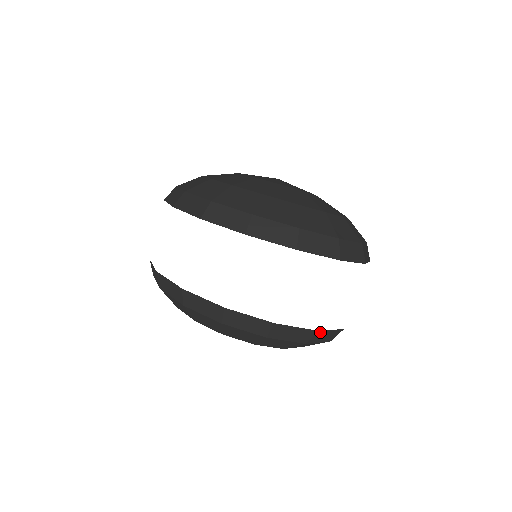
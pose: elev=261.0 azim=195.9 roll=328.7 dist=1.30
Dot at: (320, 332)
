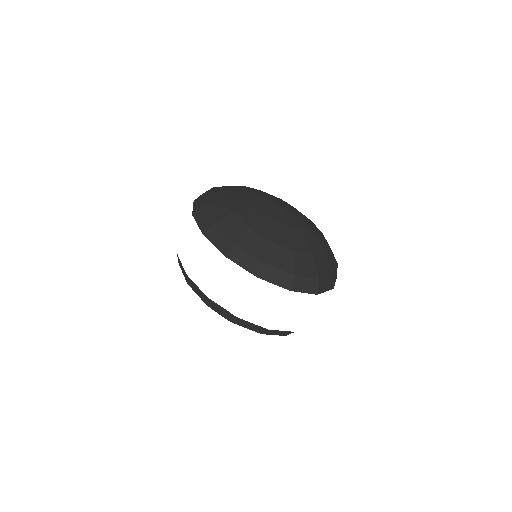
Dot at: occluded
